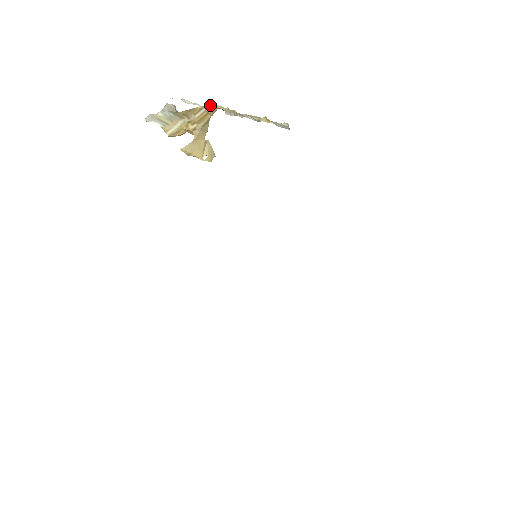
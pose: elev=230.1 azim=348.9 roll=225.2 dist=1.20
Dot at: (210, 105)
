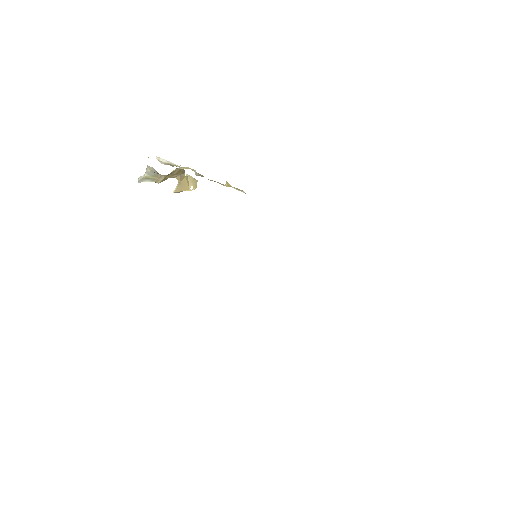
Dot at: (181, 168)
